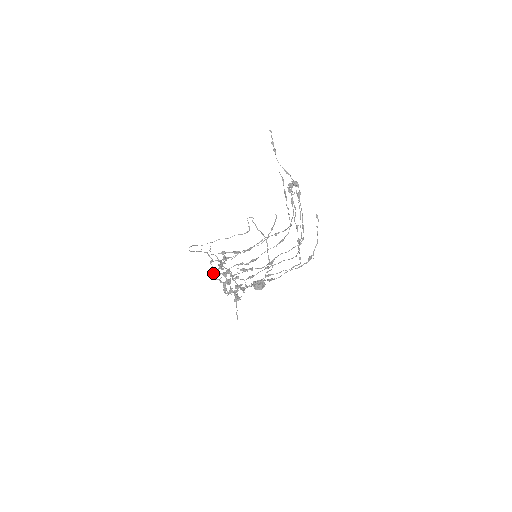
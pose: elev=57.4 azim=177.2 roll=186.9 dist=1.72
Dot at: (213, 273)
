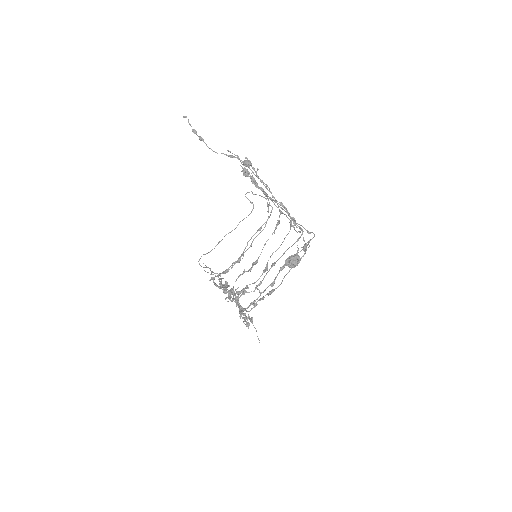
Dot at: occluded
